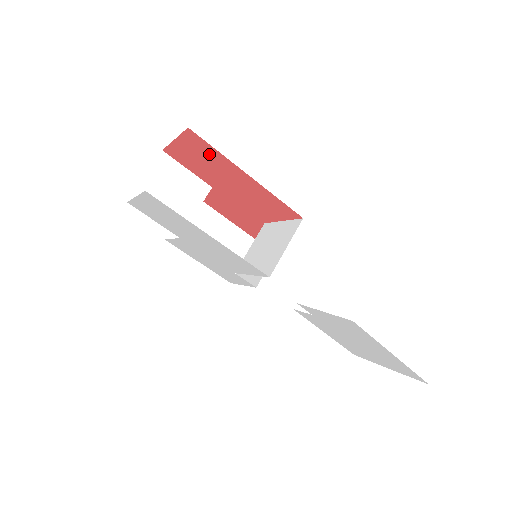
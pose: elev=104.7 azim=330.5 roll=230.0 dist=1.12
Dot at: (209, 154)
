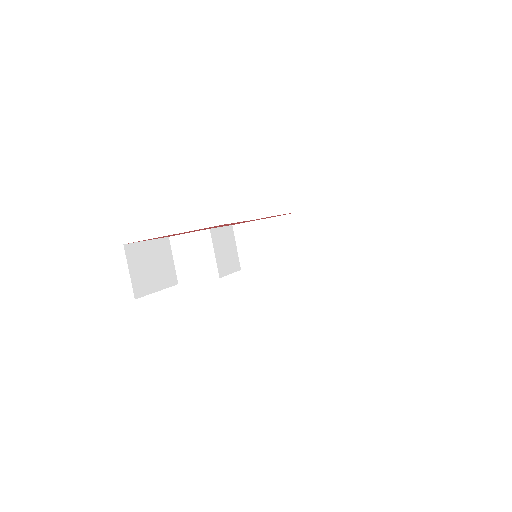
Dot at: (154, 238)
